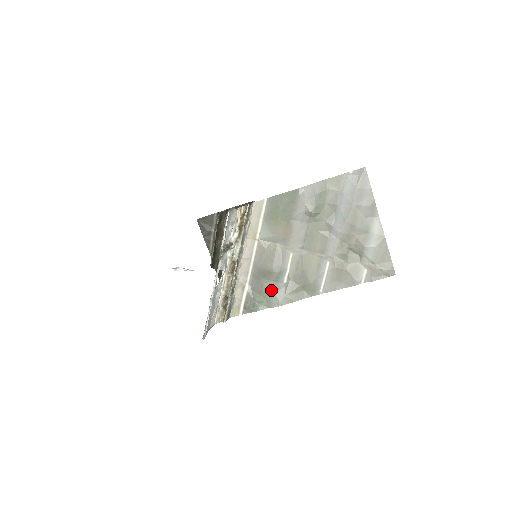
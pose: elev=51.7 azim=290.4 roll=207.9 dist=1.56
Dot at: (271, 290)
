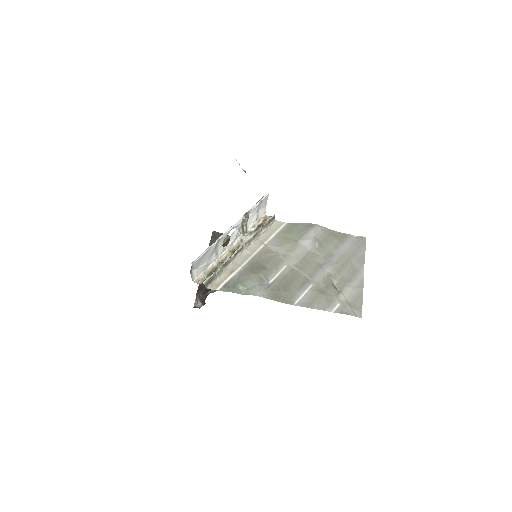
Dot at: (256, 281)
